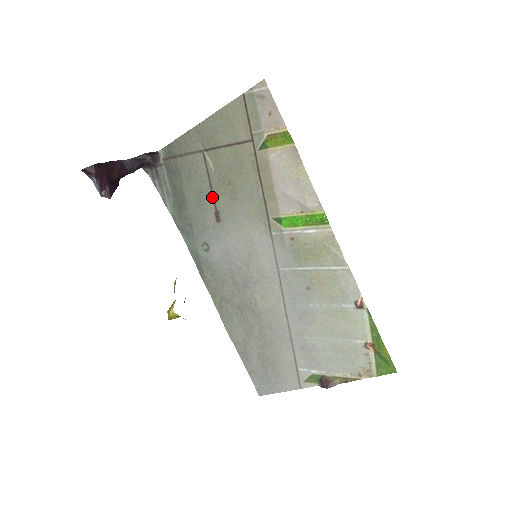
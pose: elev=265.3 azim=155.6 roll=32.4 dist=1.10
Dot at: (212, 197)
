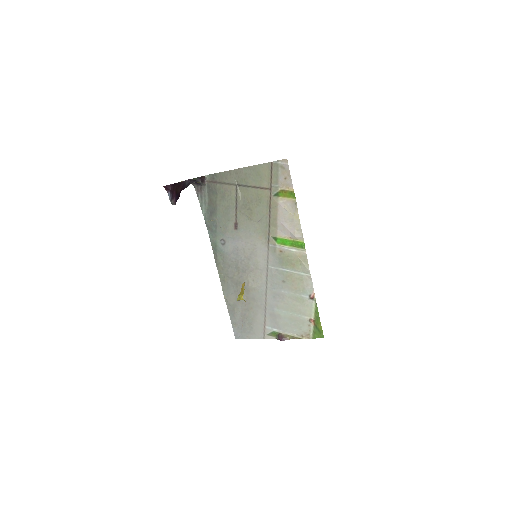
Dot at: (235, 214)
